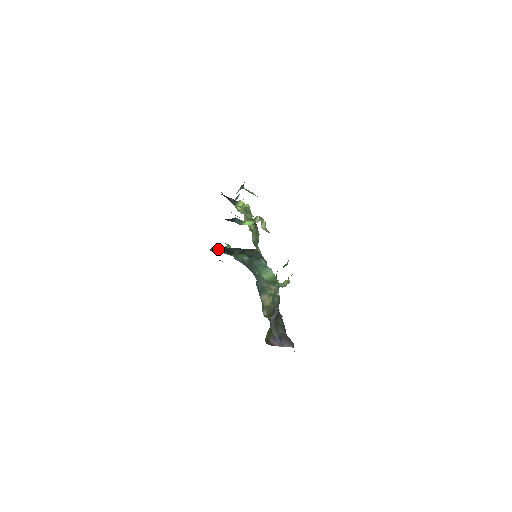
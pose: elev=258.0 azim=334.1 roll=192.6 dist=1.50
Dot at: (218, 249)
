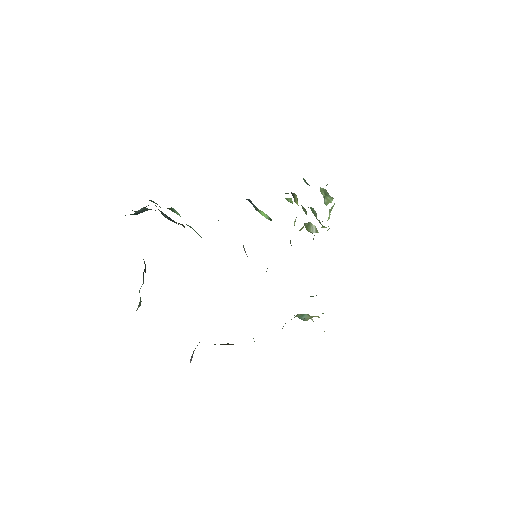
Dot at: occluded
